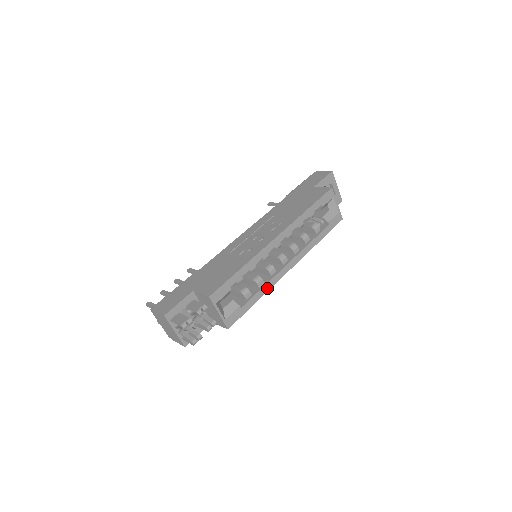
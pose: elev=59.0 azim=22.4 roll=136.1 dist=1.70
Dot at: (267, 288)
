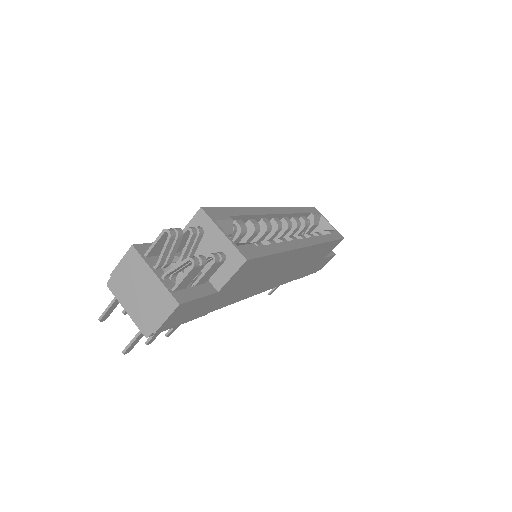
Dot at: (286, 247)
